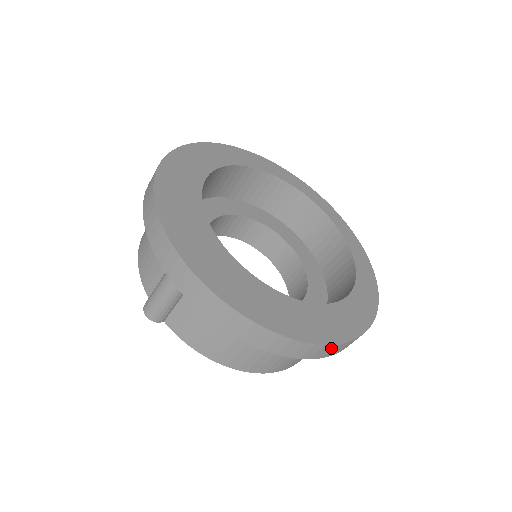
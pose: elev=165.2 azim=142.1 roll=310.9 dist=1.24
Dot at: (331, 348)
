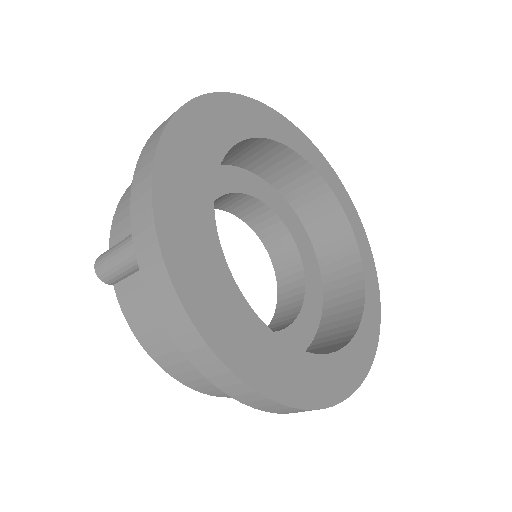
Dot at: (287, 409)
